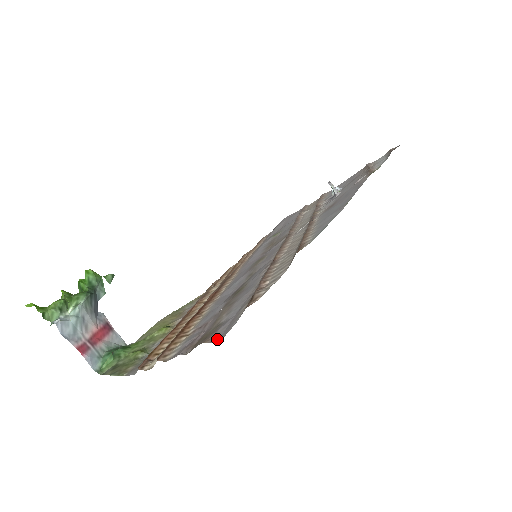
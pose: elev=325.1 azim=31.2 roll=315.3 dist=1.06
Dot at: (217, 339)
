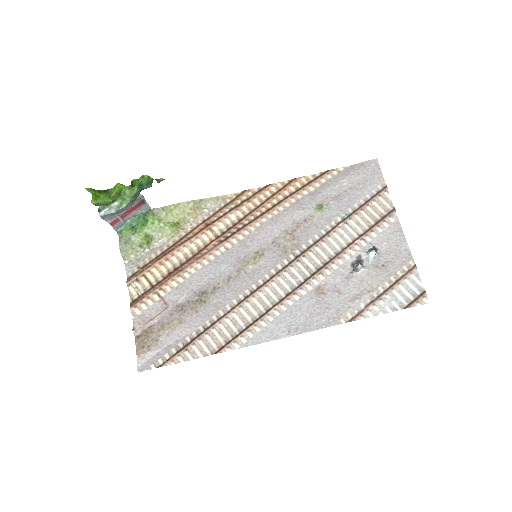
Dot at: (140, 365)
